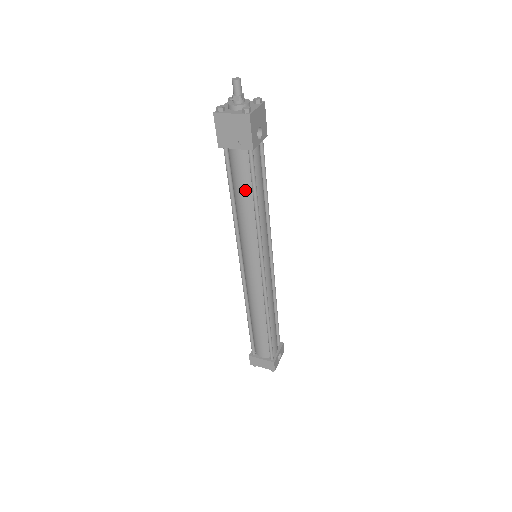
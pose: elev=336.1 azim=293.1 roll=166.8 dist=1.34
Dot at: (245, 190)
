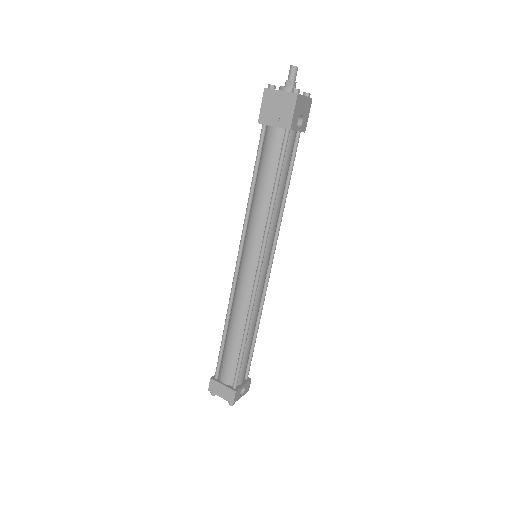
Dot at: (269, 173)
